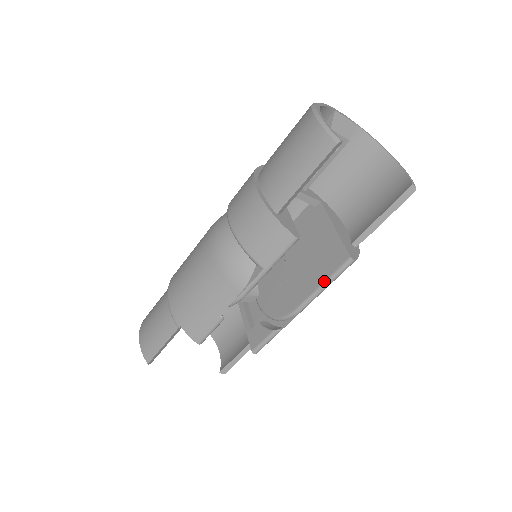
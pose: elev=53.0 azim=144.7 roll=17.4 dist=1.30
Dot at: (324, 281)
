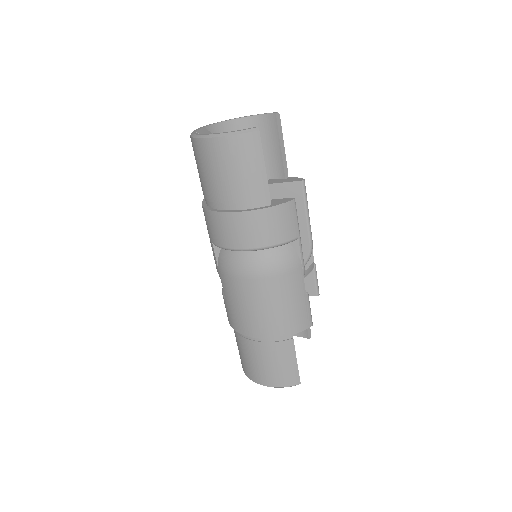
Dot at: (305, 210)
